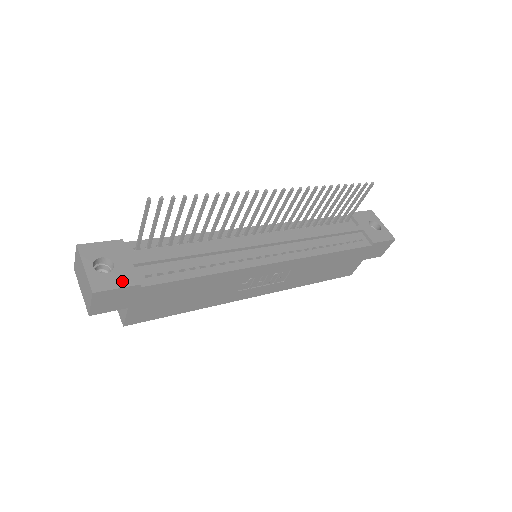
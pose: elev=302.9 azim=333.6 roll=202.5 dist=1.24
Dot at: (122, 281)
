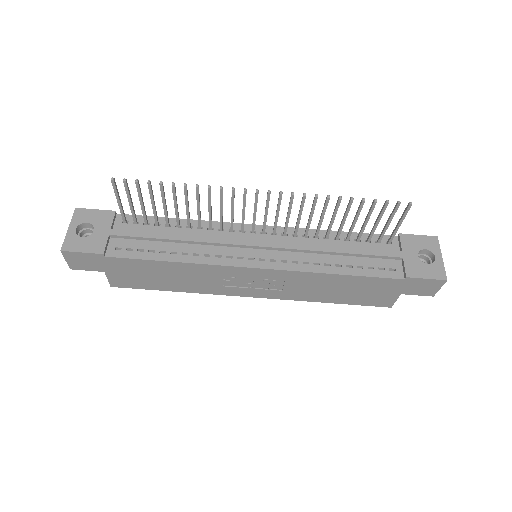
Dot at: (90, 247)
